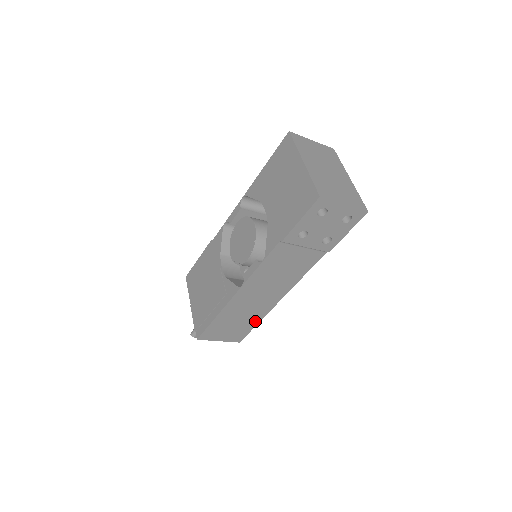
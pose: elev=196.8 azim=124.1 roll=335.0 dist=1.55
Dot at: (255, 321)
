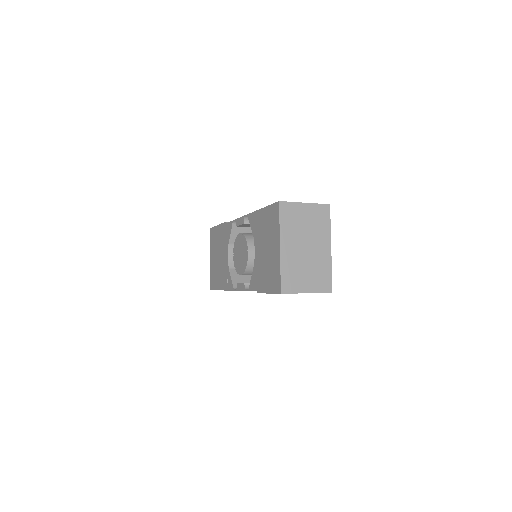
Dot at: occluded
